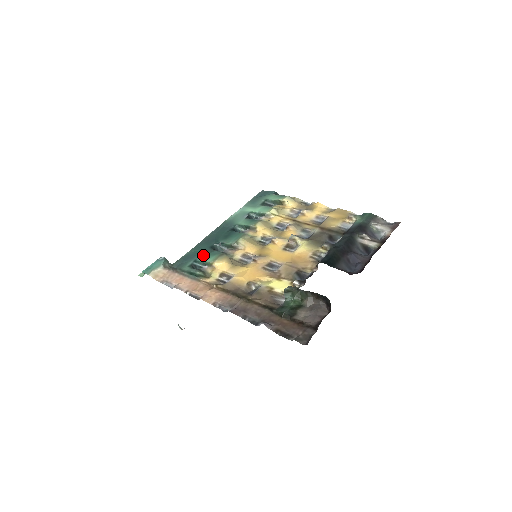
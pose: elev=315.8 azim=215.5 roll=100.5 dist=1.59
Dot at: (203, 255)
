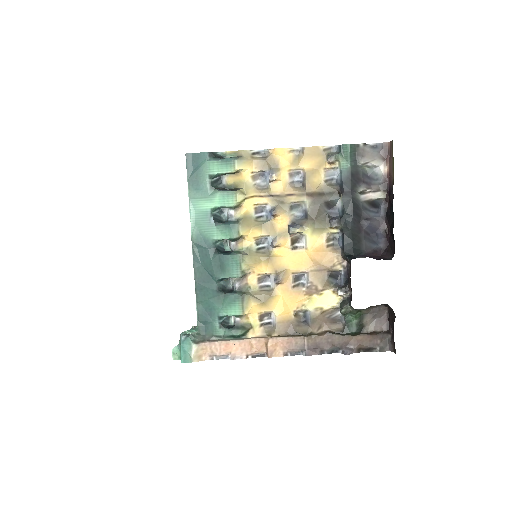
Dot at: (221, 307)
